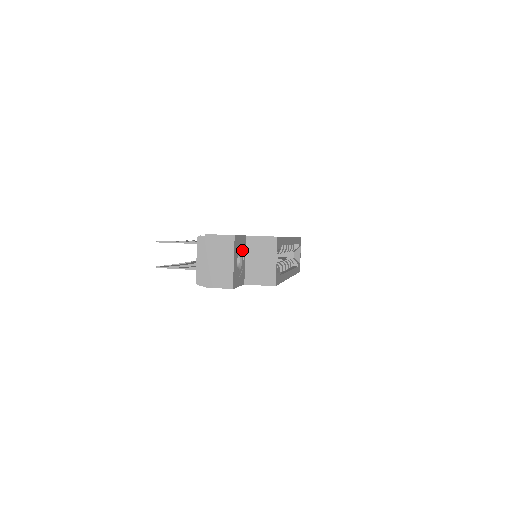
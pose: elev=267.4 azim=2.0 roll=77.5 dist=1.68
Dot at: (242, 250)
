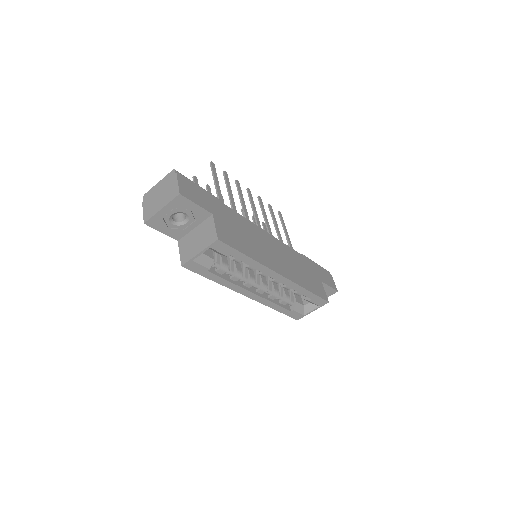
Dot at: (194, 217)
